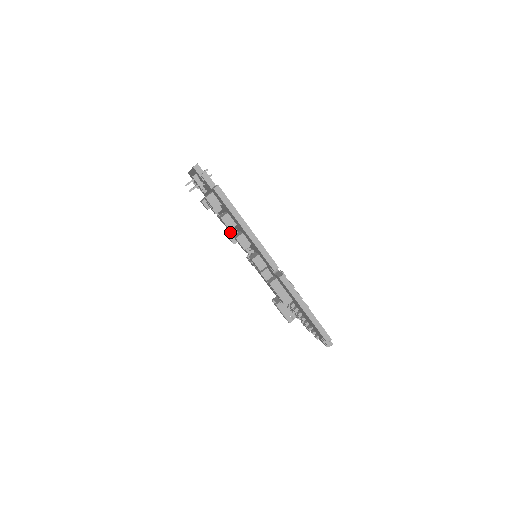
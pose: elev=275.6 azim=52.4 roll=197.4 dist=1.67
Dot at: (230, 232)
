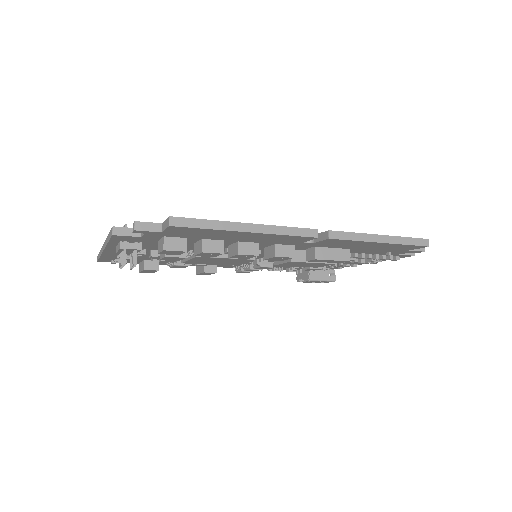
Dot at: occluded
